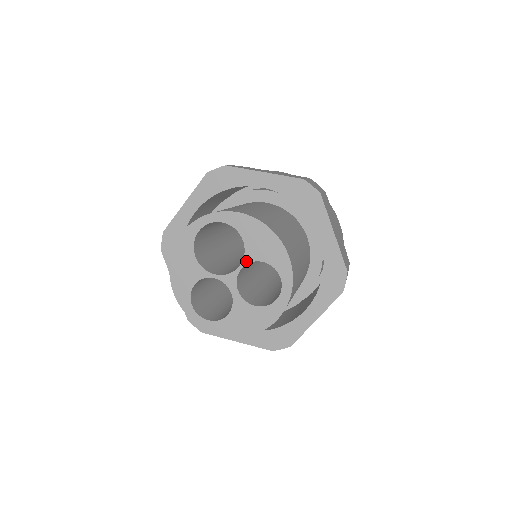
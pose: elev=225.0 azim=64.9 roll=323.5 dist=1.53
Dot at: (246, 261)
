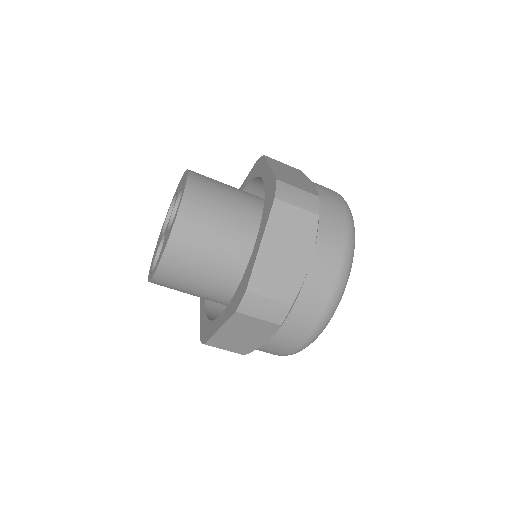
Dot at: (175, 204)
